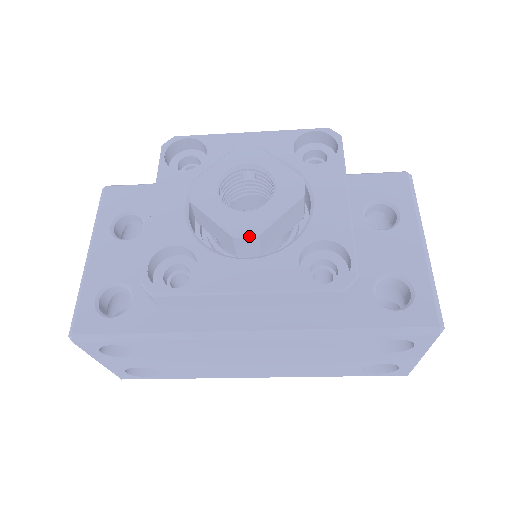
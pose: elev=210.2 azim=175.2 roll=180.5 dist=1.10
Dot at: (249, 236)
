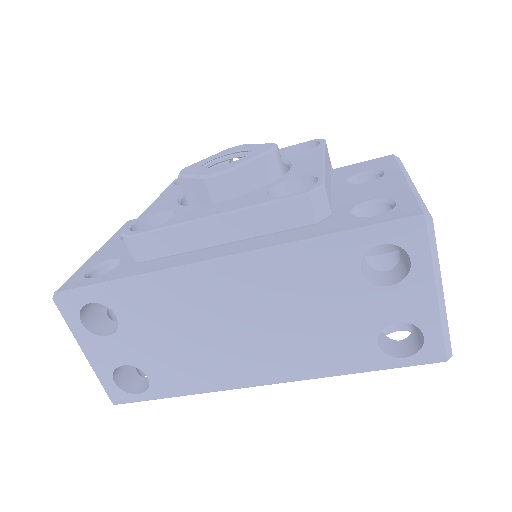
Dot at: (219, 174)
